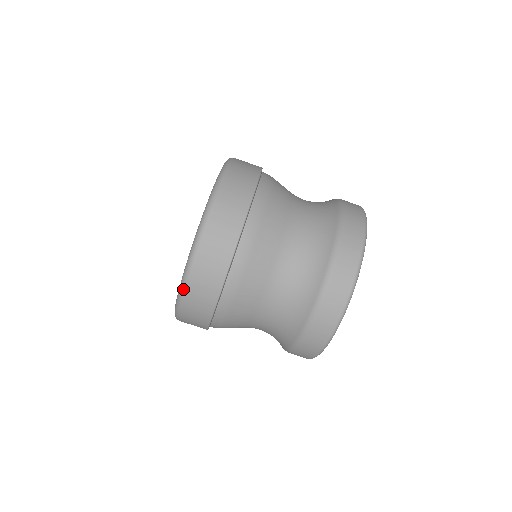
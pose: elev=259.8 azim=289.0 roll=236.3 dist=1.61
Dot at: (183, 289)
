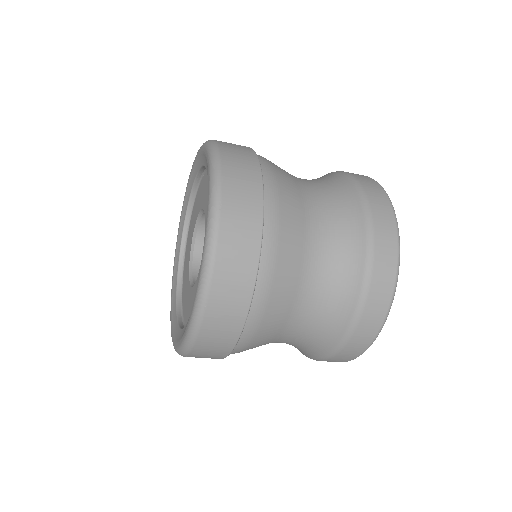
Dot at: occluded
